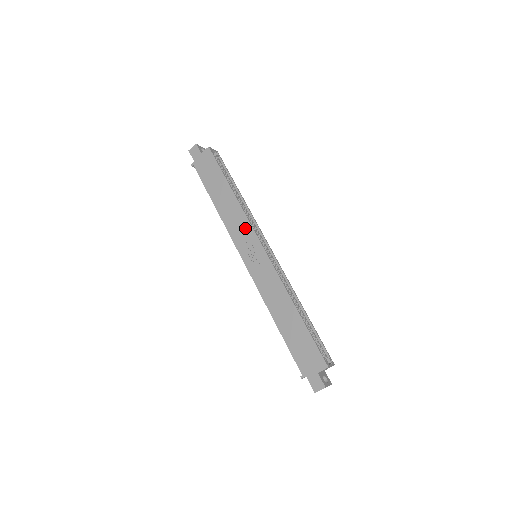
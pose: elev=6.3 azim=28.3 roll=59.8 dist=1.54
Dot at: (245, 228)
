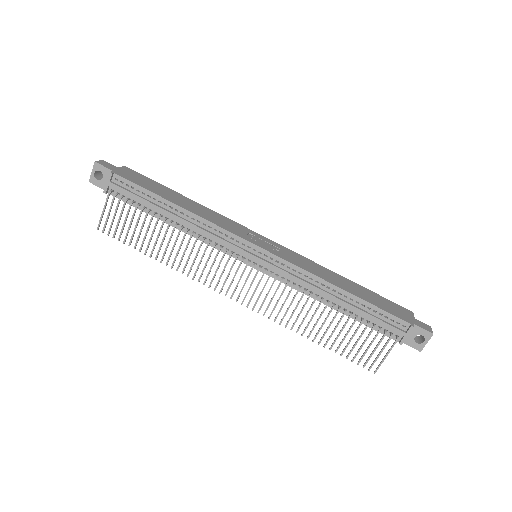
Dot at: (234, 224)
